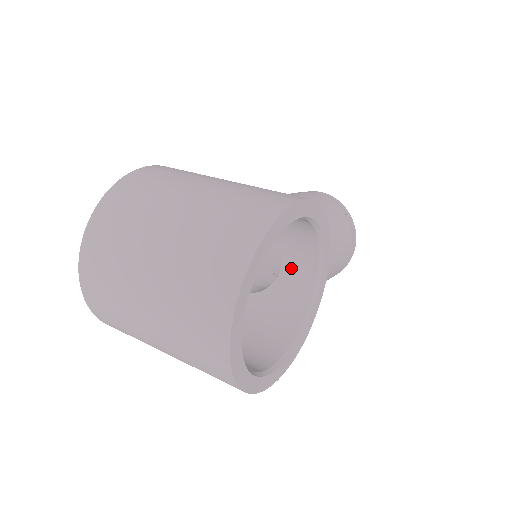
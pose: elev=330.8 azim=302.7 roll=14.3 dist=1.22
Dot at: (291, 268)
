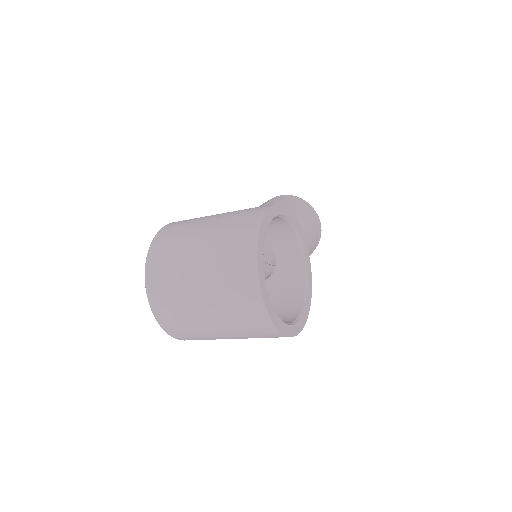
Dot at: (282, 253)
